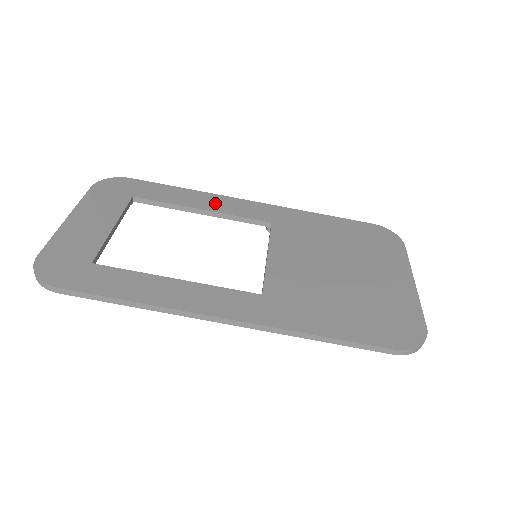
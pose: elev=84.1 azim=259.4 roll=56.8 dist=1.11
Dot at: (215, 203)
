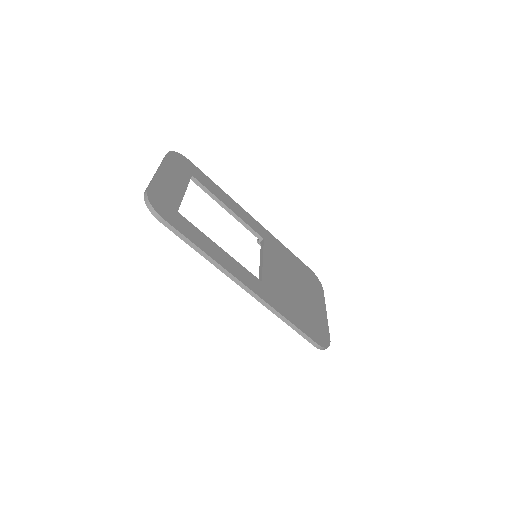
Dot at: (236, 208)
